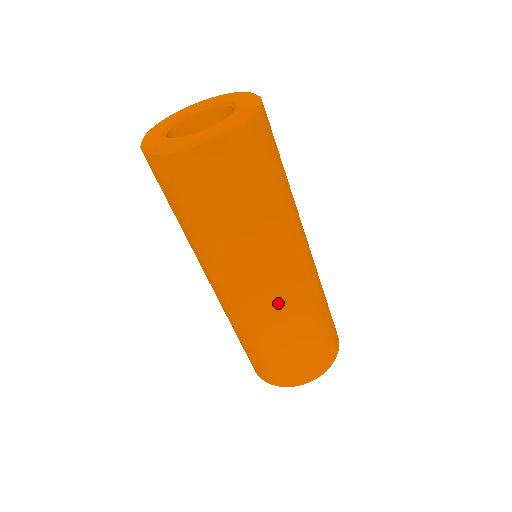
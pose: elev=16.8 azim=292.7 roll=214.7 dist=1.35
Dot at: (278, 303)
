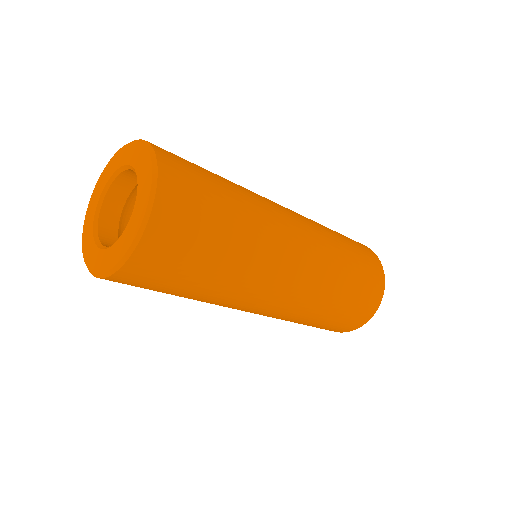
Dot at: (305, 288)
